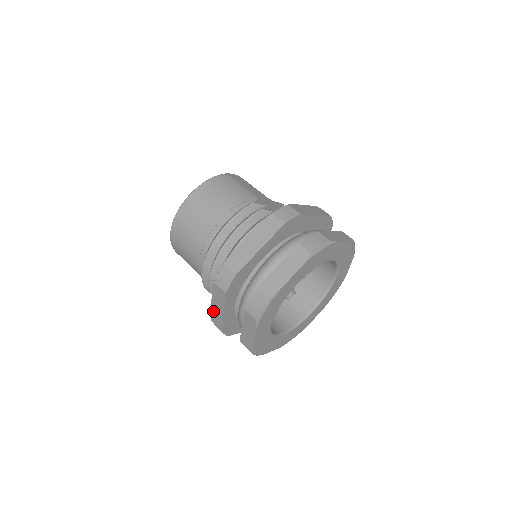
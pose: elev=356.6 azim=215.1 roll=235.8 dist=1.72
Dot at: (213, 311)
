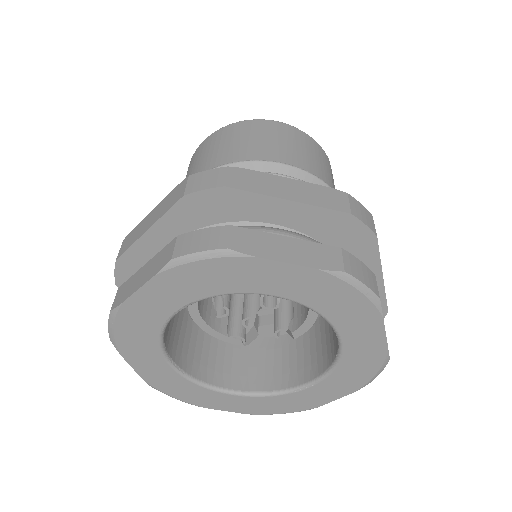
Dot at: (141, 224)
